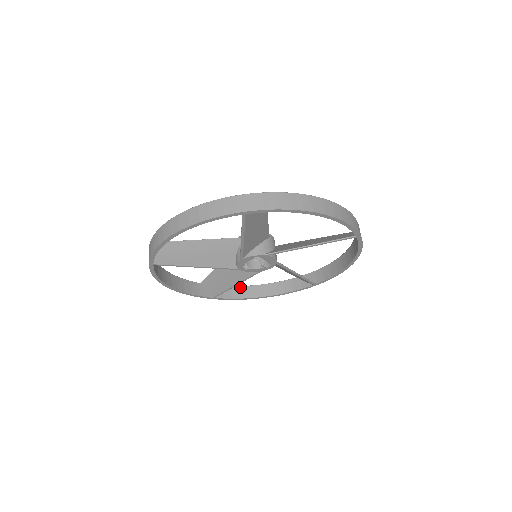
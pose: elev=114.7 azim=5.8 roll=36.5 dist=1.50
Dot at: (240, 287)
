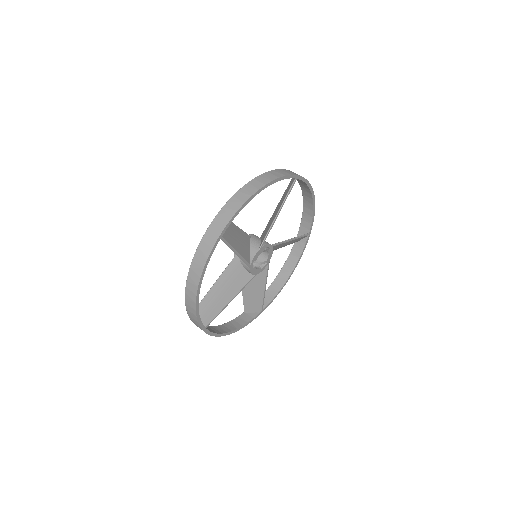
Dot at: (209, 327)
